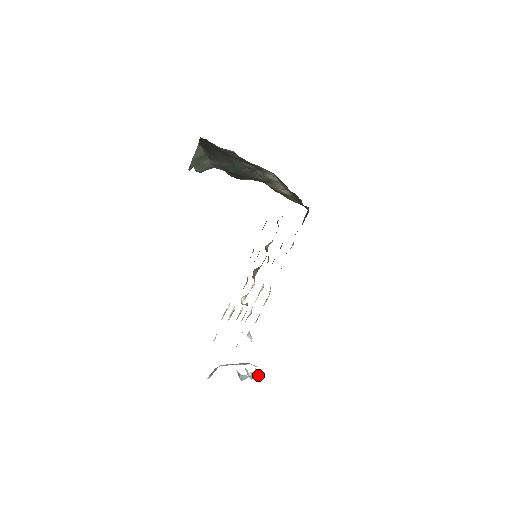
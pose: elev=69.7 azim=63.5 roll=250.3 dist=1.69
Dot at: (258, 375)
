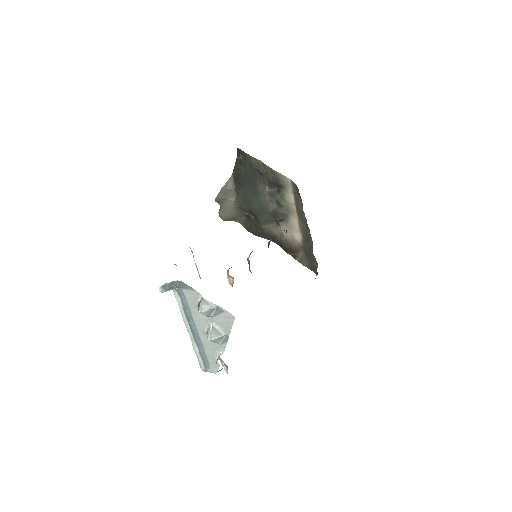
Dot at: (221, 334)
